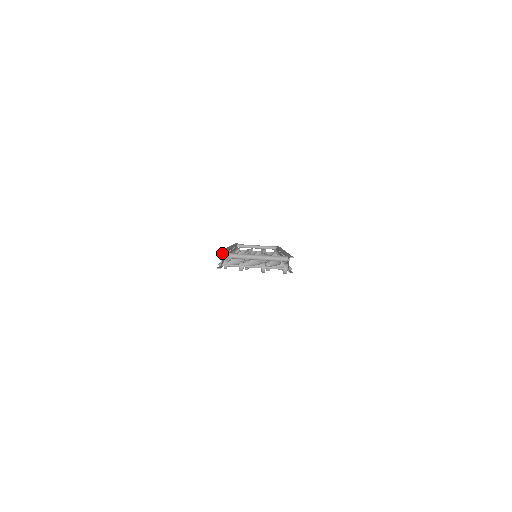
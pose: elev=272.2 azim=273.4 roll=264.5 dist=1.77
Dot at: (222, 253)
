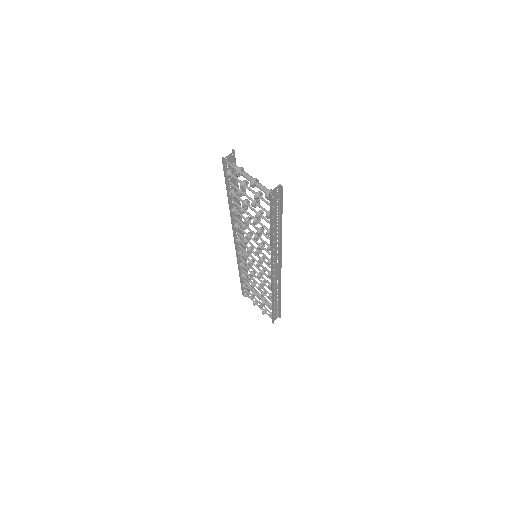
Dot at: occluded
